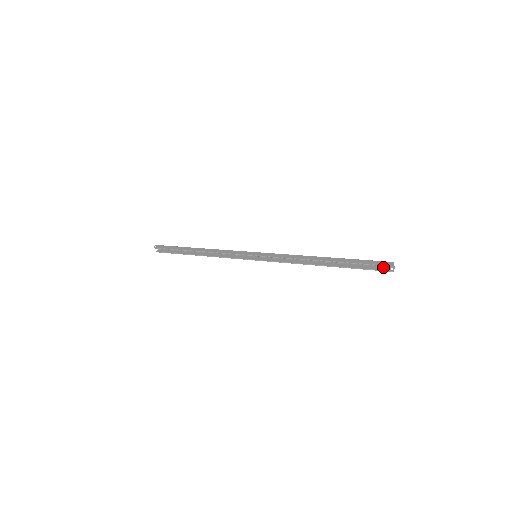
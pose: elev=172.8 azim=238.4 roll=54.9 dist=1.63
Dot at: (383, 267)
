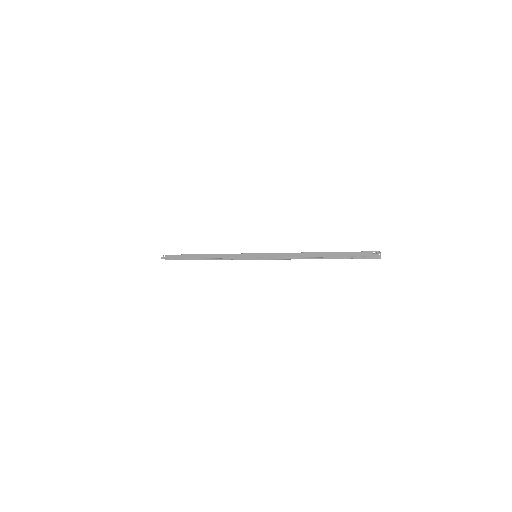
Dot at: occluded
